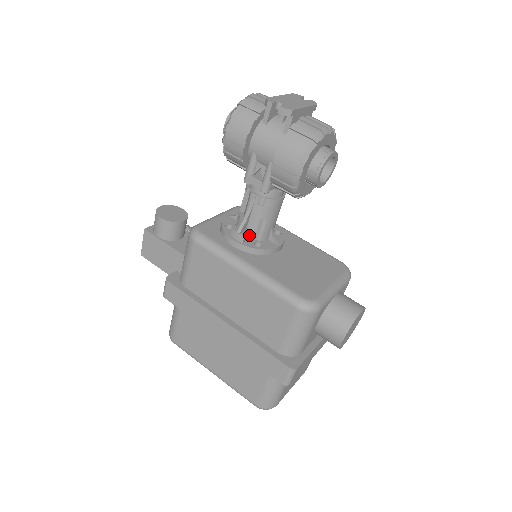
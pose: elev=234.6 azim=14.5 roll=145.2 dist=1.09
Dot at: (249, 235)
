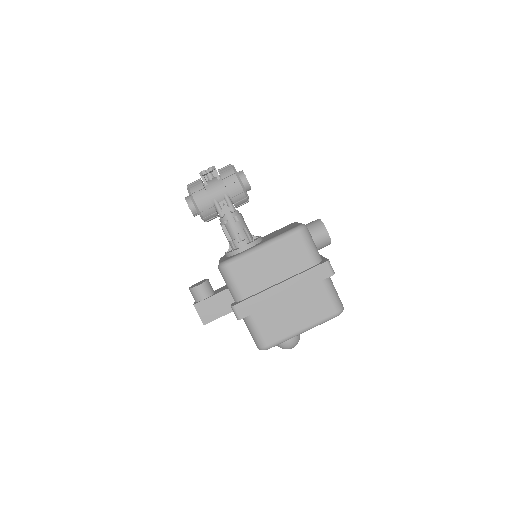
Dot at: occluded
